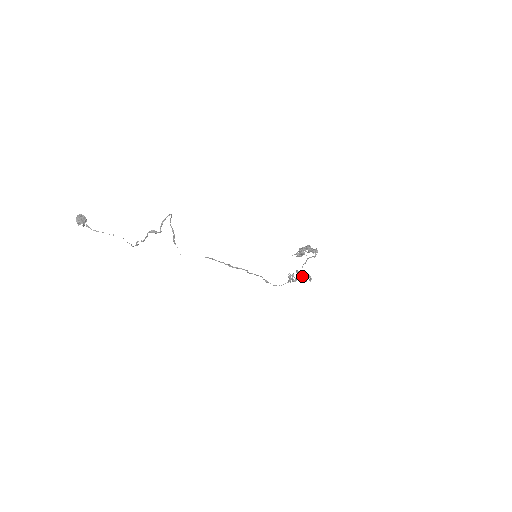
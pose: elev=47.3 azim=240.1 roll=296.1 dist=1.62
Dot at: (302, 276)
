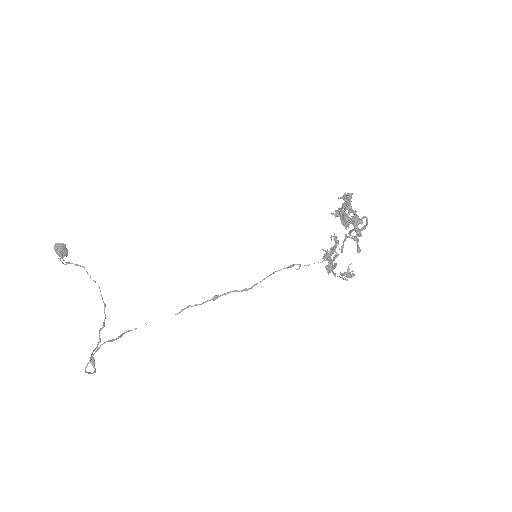
Dot at: (355, 238)
